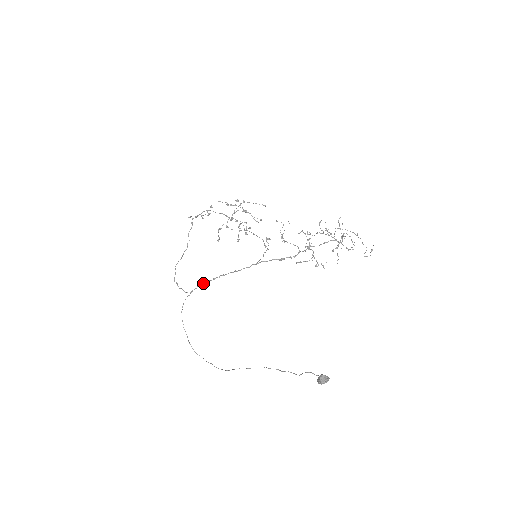
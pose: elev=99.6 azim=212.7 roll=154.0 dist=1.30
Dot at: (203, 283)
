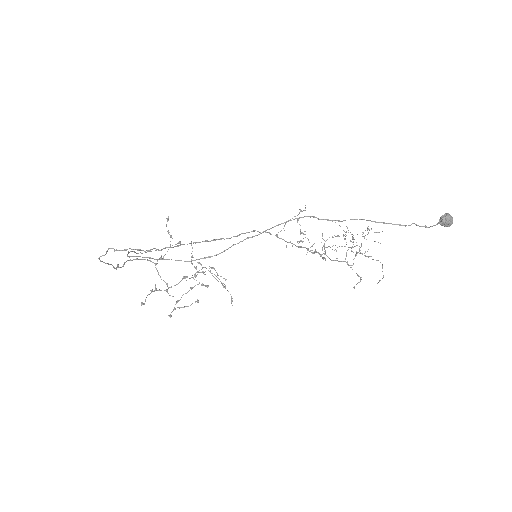
Dot at: (180, 245)
